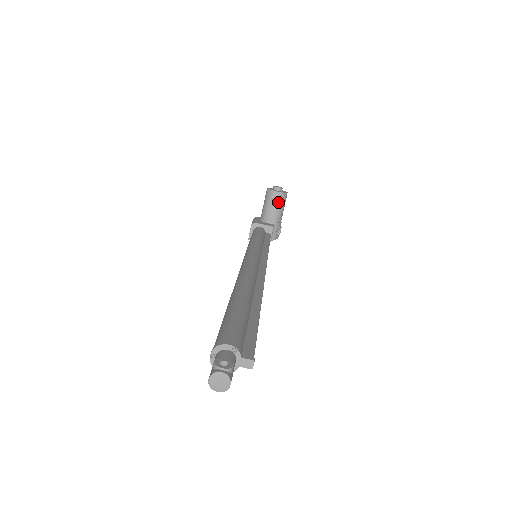
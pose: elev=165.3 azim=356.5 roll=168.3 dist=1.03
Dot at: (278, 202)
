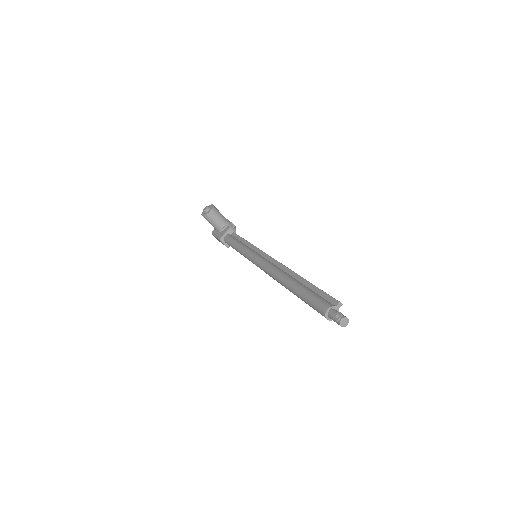
Dot at: (216, 215)
